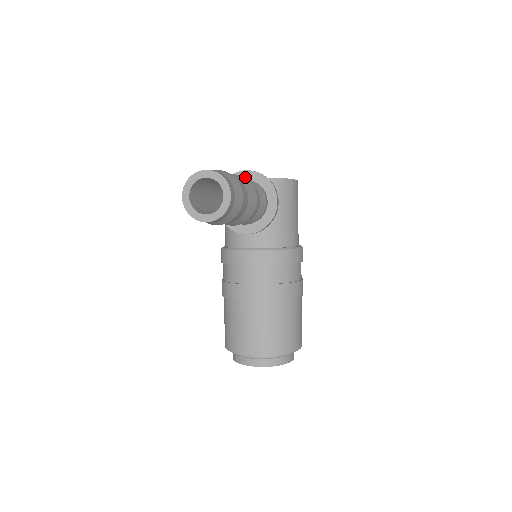
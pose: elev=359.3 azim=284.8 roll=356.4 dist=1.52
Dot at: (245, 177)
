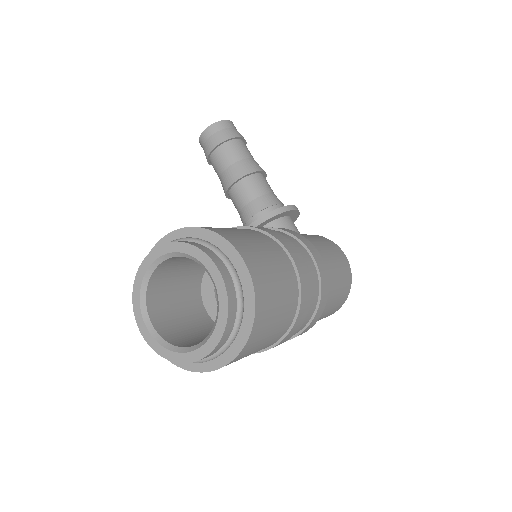
Dot at: occluded
